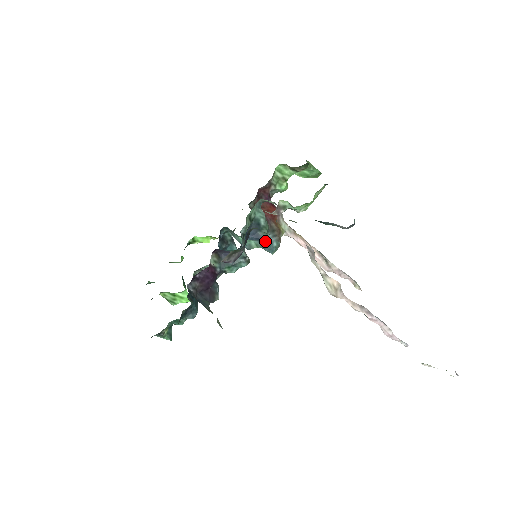
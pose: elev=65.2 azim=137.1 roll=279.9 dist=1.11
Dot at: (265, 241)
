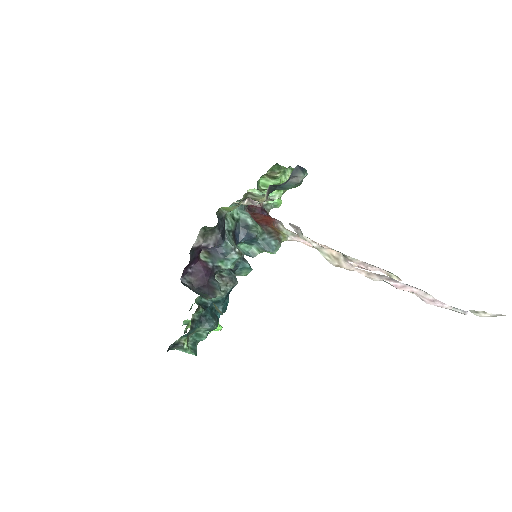
Dot at: (262, 241)
